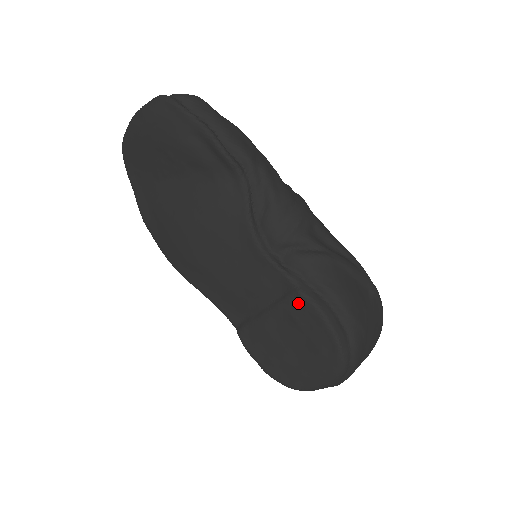
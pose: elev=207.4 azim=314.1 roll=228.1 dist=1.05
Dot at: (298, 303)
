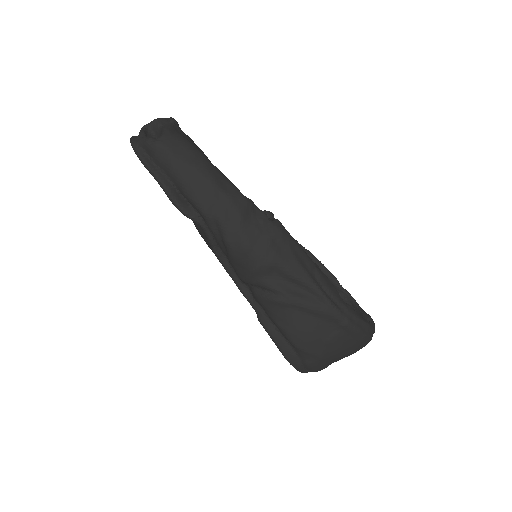
Dot at: occluded
